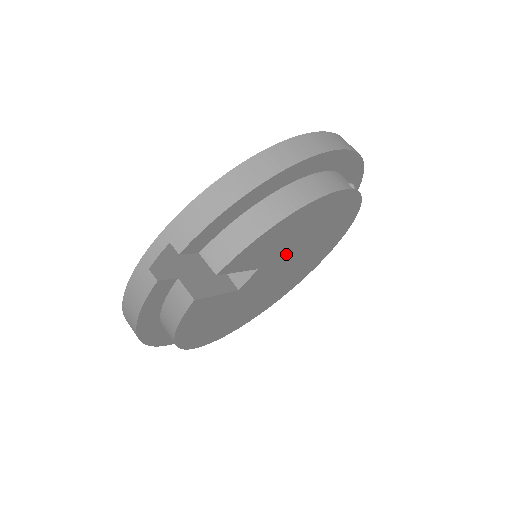
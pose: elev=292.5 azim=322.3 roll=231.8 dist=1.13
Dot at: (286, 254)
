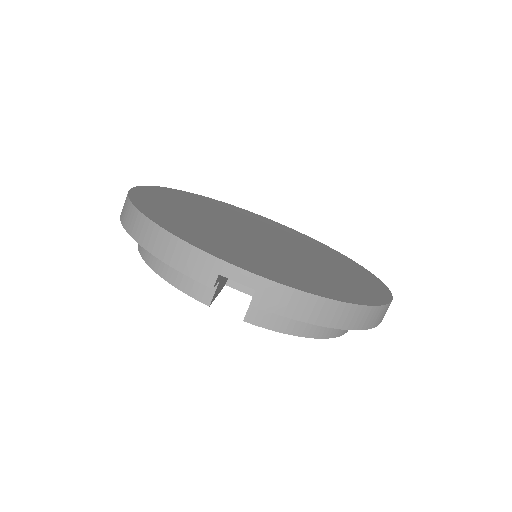
Dot at: occluded
